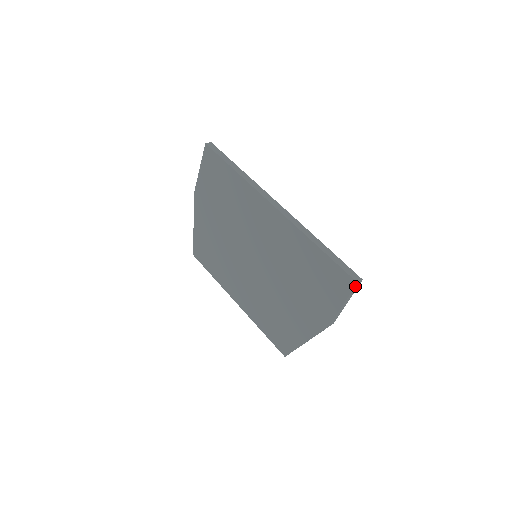
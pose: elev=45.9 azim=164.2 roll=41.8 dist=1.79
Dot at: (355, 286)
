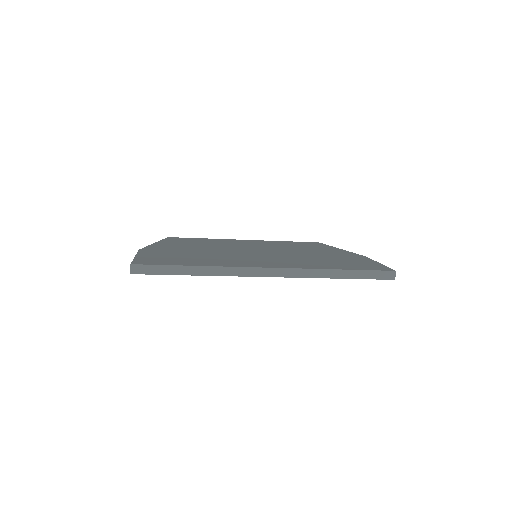
Dot at: occluded
